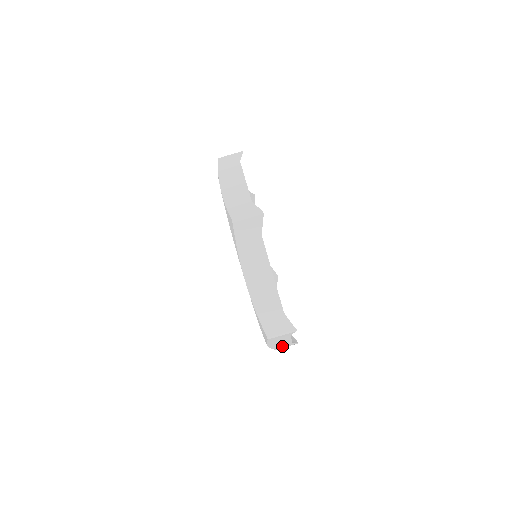
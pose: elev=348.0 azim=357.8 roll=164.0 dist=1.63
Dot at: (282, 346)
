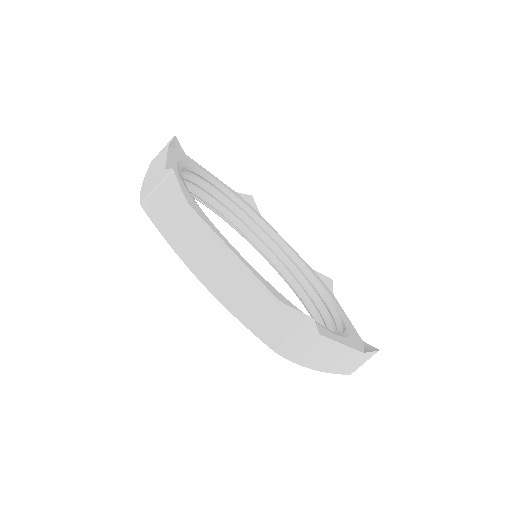
Dot at: occluded
